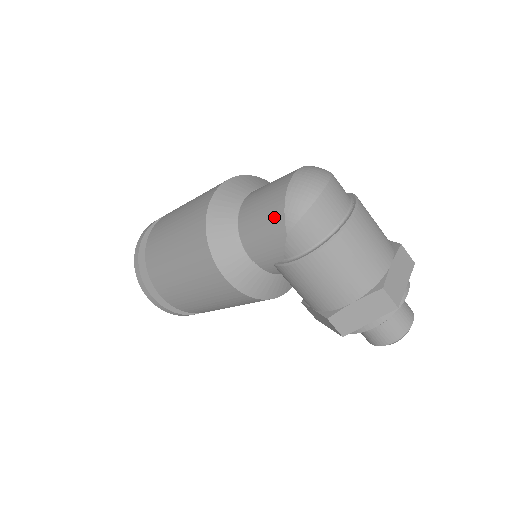
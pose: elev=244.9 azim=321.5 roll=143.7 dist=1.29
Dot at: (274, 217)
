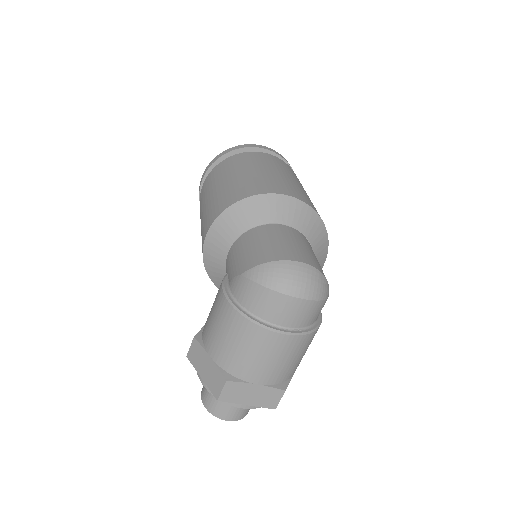
Dot at: (255, 257)
